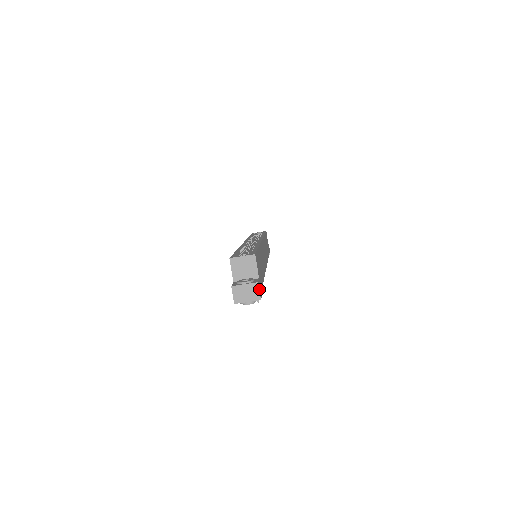
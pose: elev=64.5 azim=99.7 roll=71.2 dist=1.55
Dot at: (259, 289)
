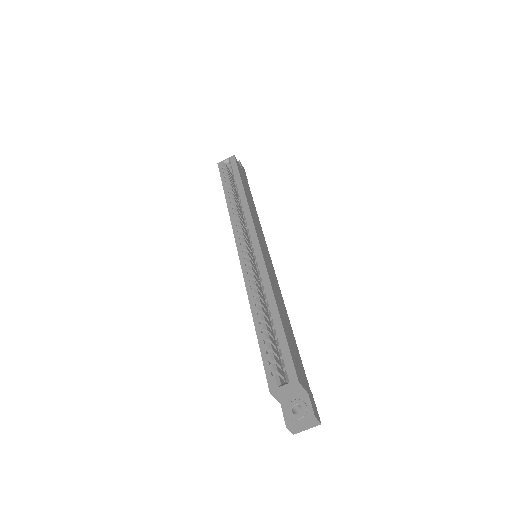
Dot at: (316, 417)
